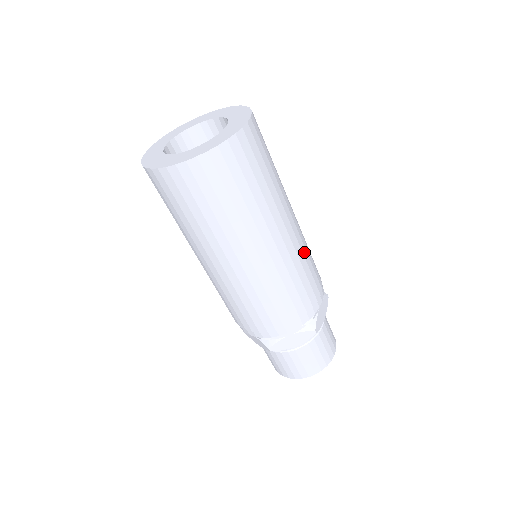
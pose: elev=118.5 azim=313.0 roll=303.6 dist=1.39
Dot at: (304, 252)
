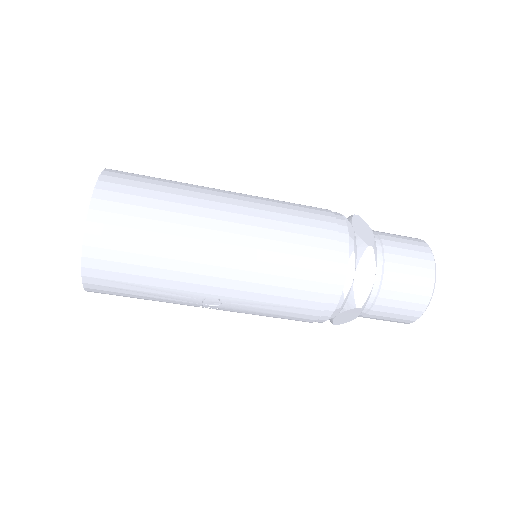
Dot at: occluded
